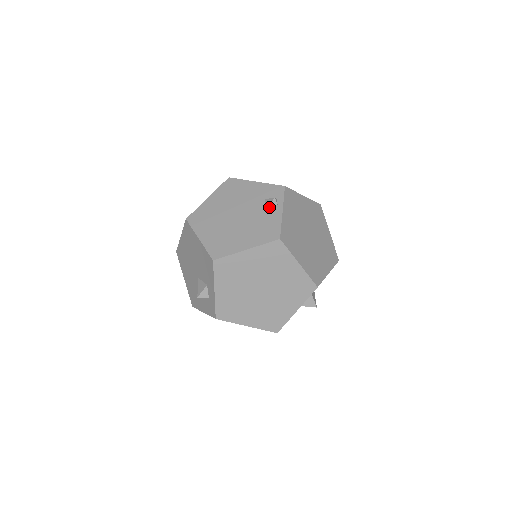
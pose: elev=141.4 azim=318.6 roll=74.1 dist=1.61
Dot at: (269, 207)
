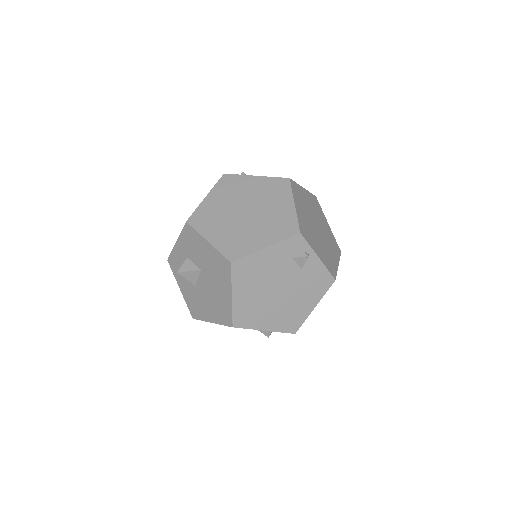
Dot at: (304, 264)
